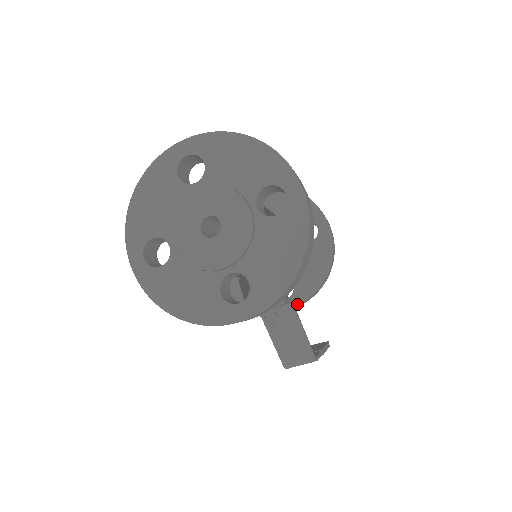
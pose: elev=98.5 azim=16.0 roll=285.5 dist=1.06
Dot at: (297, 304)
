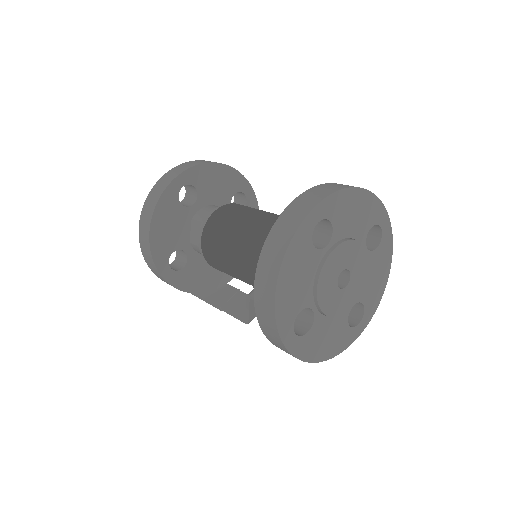
Dot at: occluded
